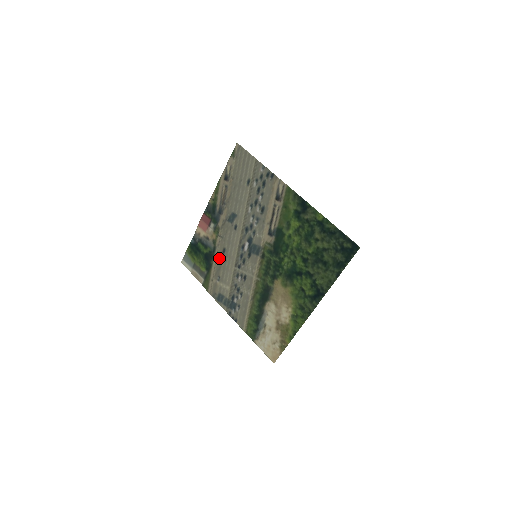
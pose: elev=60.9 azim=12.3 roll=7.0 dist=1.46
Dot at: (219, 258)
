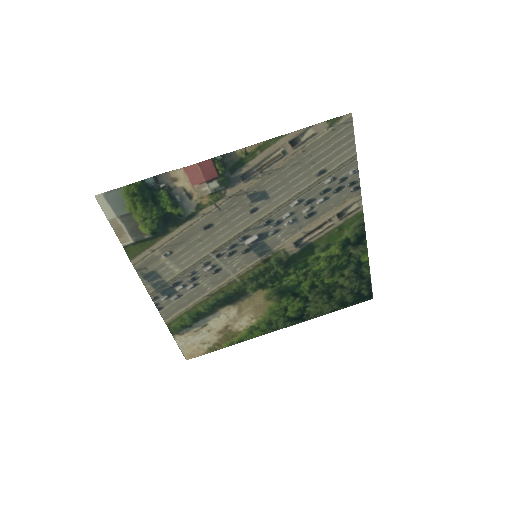
Dot at: (191, 231)
